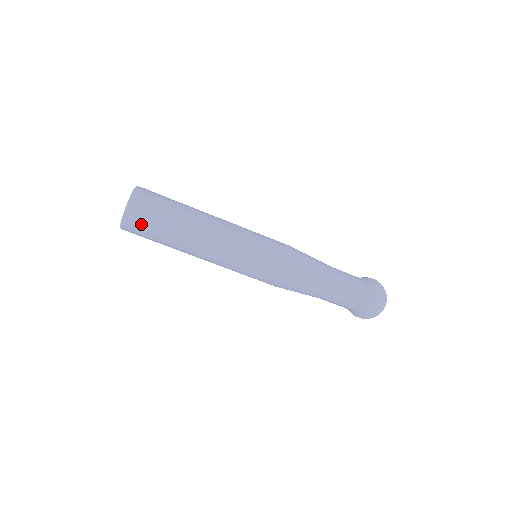
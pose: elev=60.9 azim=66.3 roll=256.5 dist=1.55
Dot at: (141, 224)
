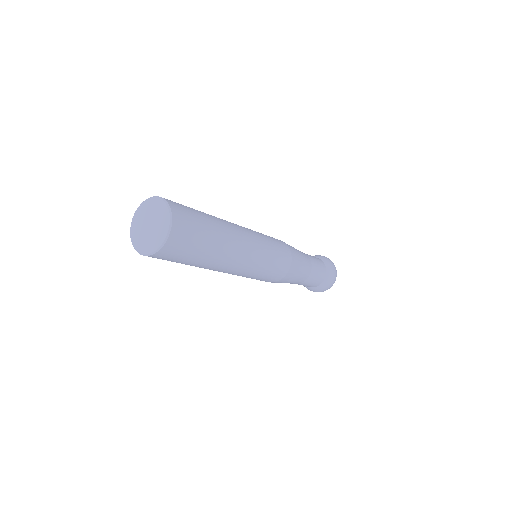
Dot at: (175, 255)
